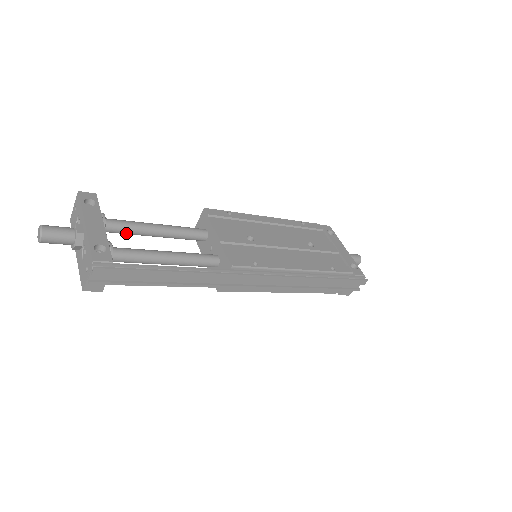
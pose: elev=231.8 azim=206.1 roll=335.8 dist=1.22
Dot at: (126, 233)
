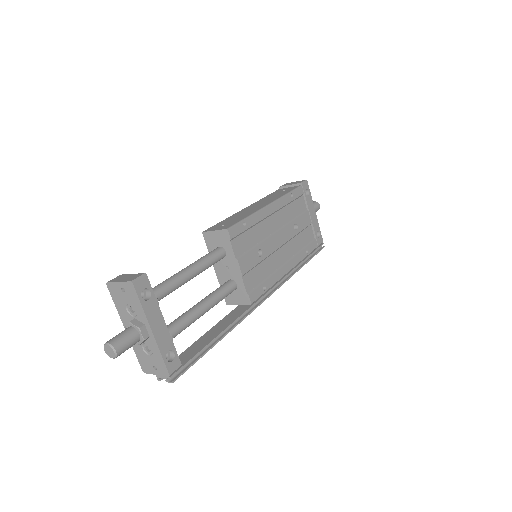
Dot at: occluded
